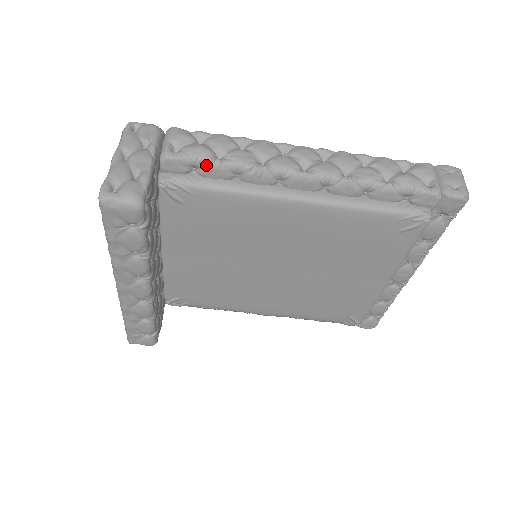
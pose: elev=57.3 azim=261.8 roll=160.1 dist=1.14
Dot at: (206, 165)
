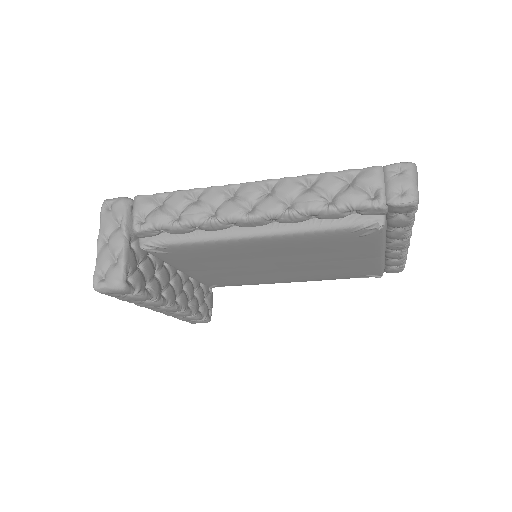
Dot at: (168, 229)
